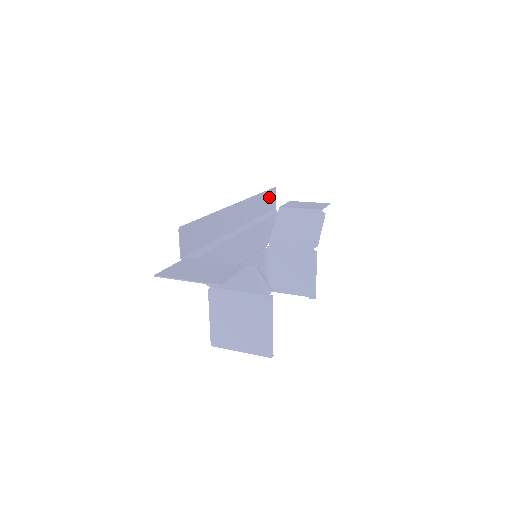
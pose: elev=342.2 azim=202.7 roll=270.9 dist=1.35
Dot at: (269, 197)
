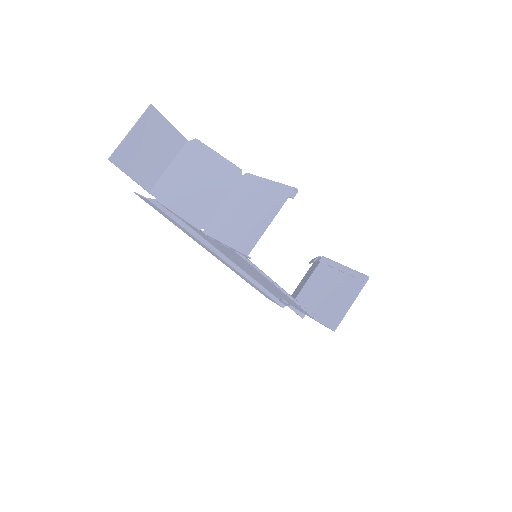
Dot at: occluded
